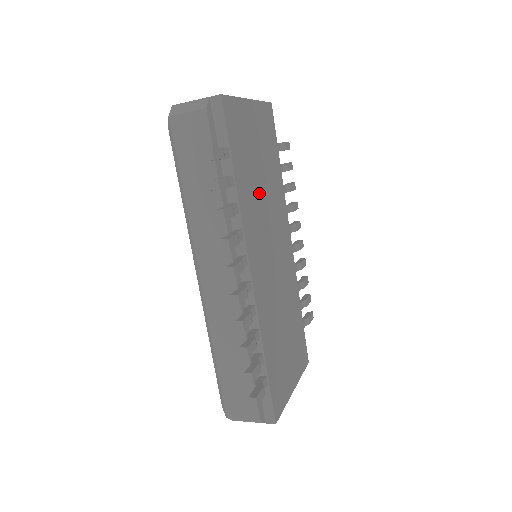
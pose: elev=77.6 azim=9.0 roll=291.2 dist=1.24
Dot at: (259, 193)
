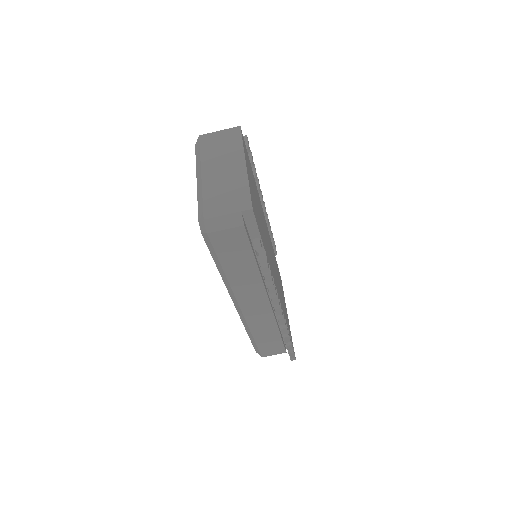
Dot at: occluded
